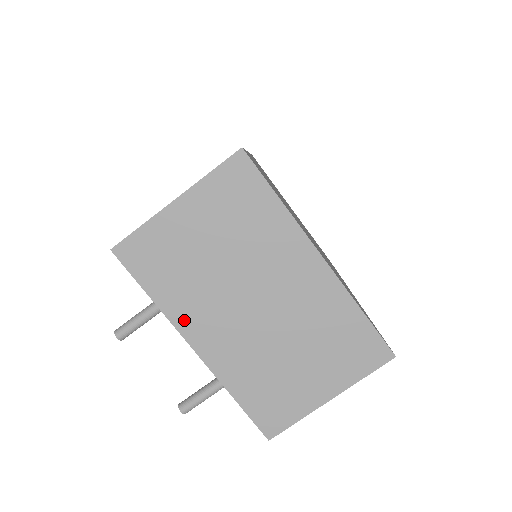
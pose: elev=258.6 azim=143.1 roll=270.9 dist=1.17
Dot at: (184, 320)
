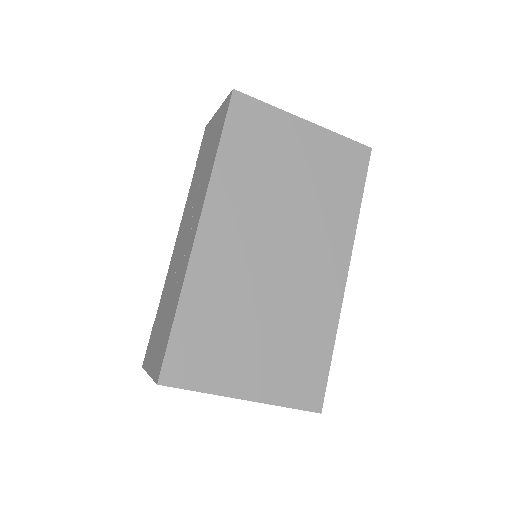
Dot at: occluded
